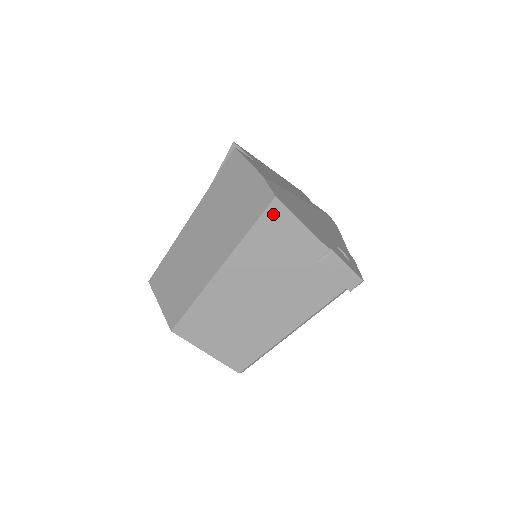
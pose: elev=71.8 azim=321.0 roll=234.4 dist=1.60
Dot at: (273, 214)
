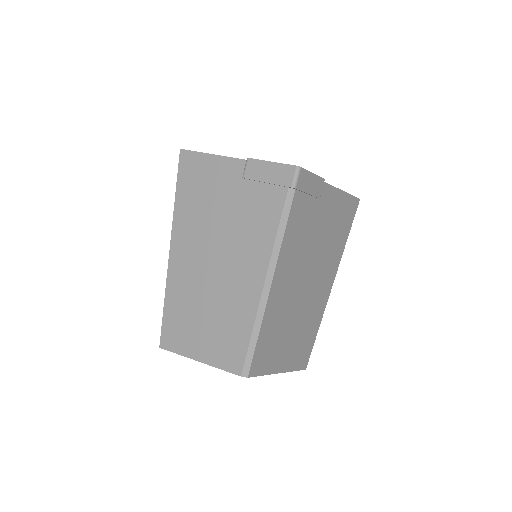
Dot at: (185, 165)
